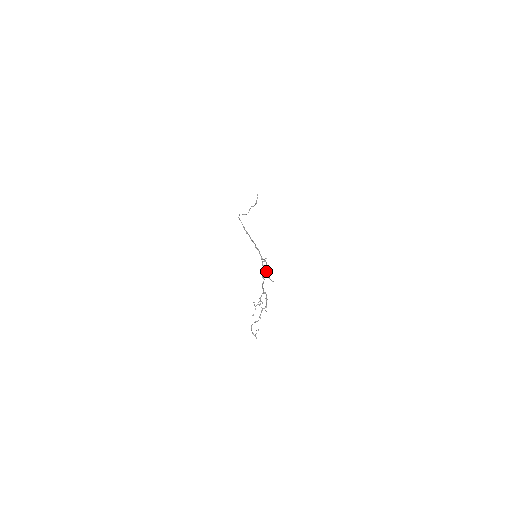
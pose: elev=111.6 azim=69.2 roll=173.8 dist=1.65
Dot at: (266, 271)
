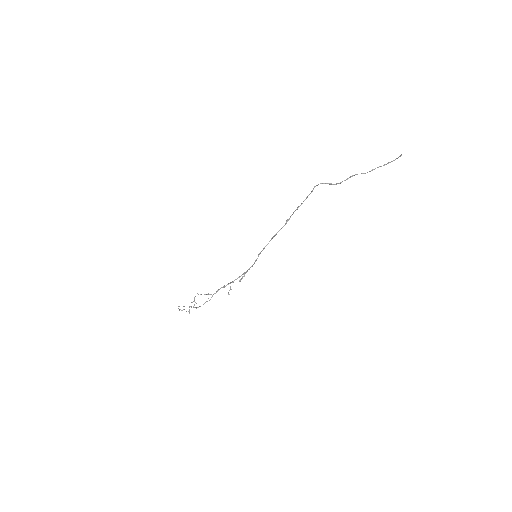
Dot at: (239, 280)
